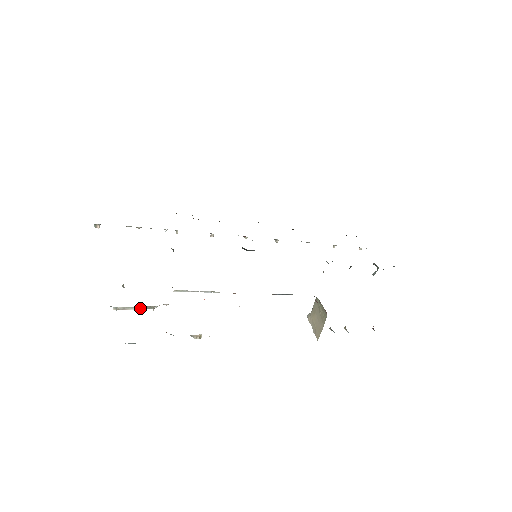
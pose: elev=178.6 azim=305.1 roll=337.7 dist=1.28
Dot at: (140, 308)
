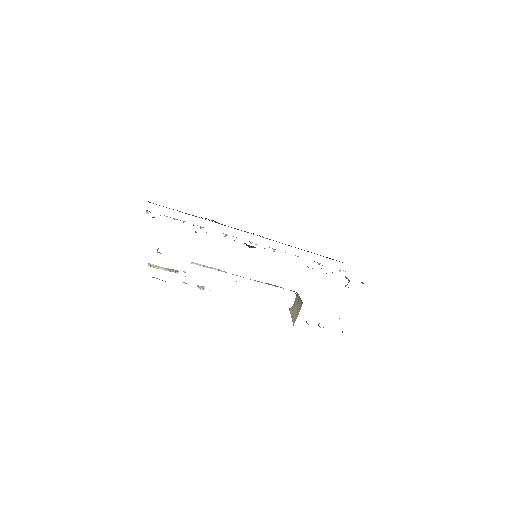
Dot at: (166, 269)
